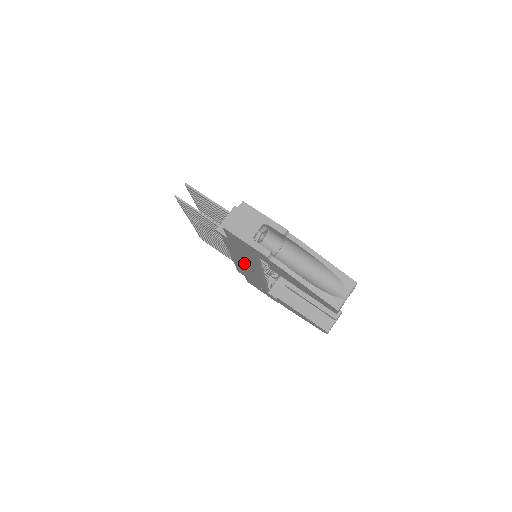
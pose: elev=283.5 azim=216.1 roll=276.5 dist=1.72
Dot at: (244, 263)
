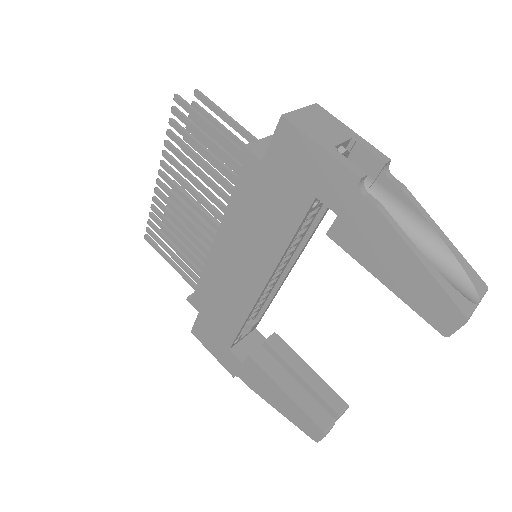
Dot at: (239, 255)
